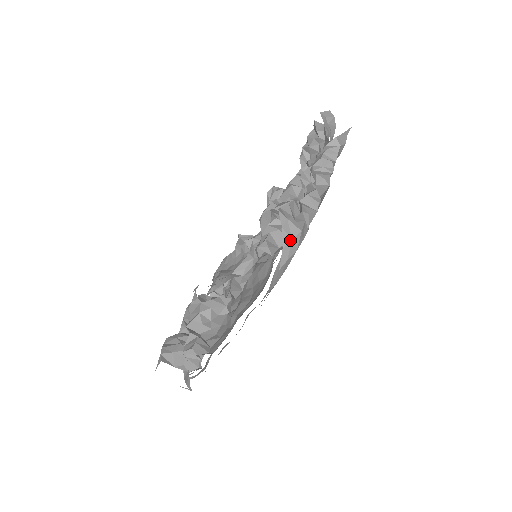
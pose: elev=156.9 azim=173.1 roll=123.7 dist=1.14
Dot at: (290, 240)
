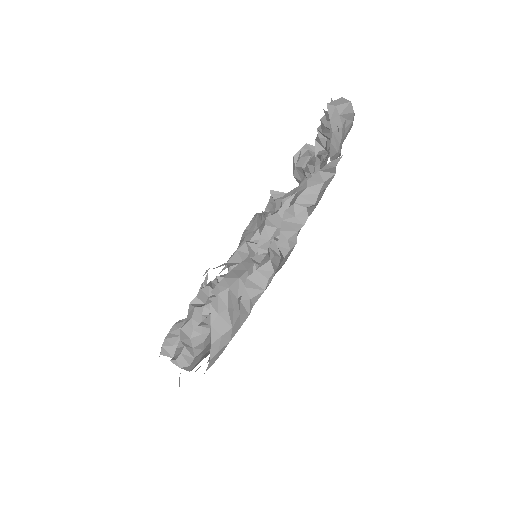
Dot at: (219, 337)
